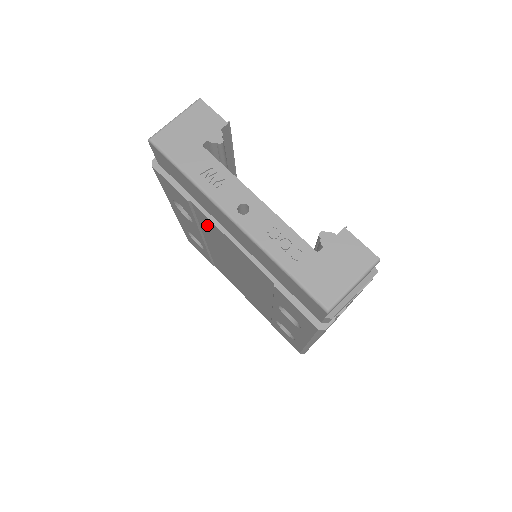
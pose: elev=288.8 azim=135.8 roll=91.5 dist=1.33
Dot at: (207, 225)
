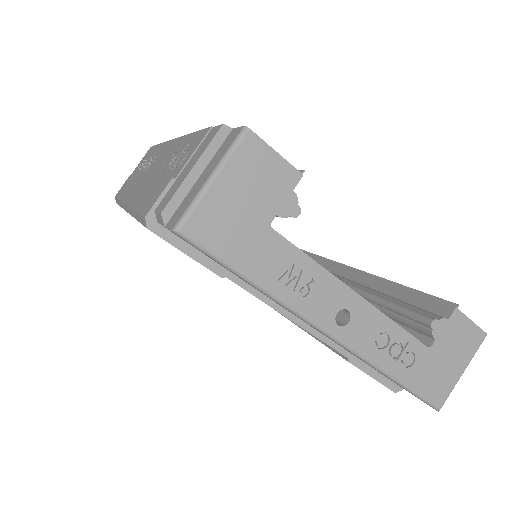
Dot at: occluded
